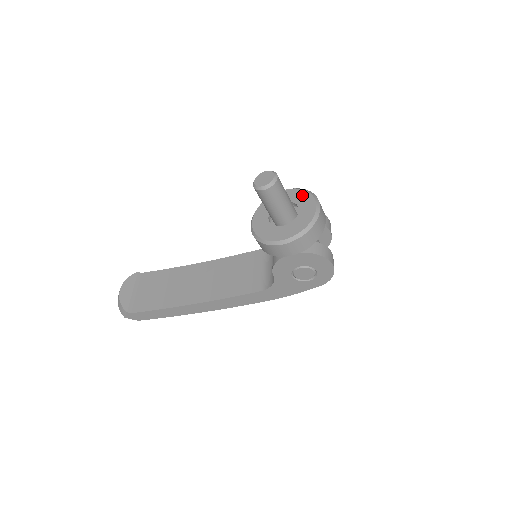
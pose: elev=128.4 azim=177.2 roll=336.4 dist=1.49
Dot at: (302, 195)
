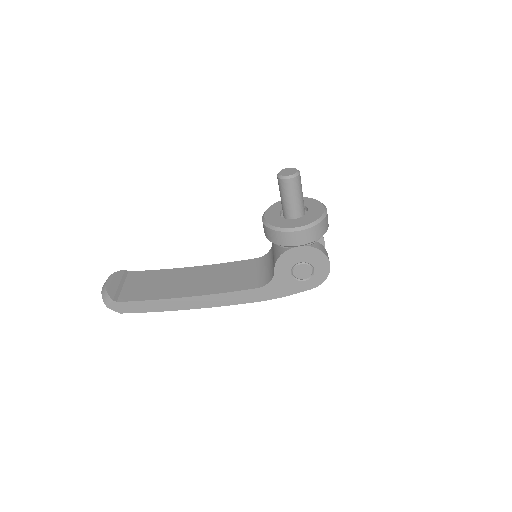
Dot at: (310, 201)
